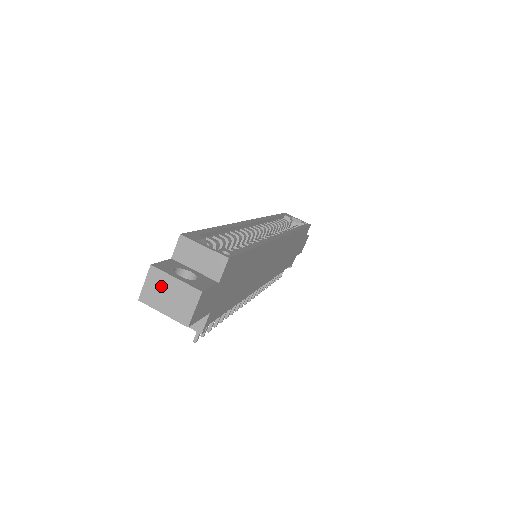
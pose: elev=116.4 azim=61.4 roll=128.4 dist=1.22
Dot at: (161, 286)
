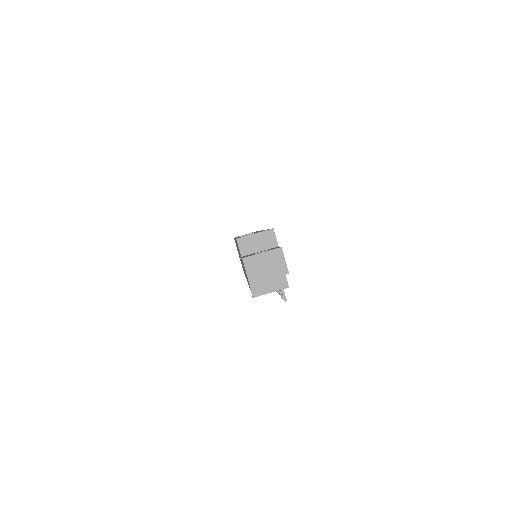
Dot at: (257, 265)
